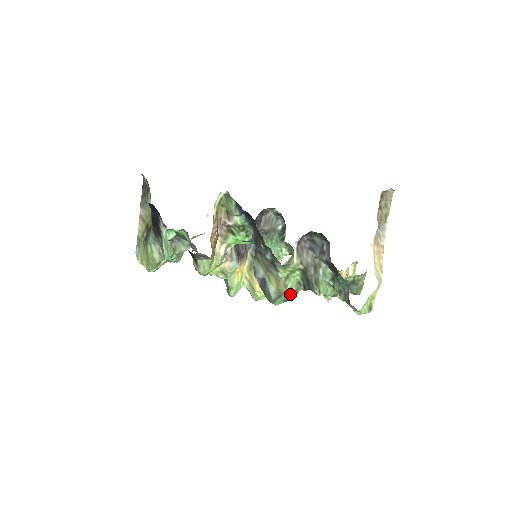
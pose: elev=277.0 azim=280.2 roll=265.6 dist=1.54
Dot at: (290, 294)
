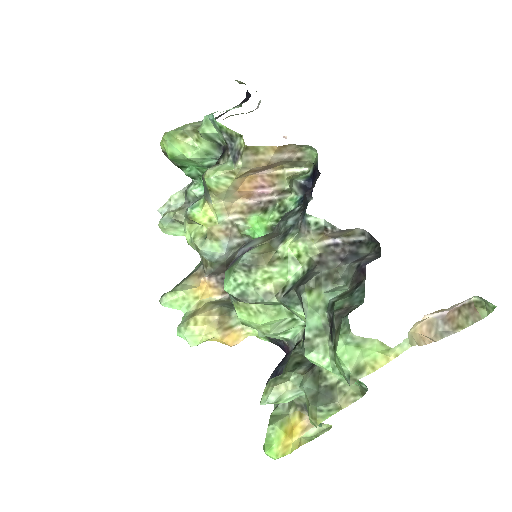
Dot at: (258, 290)
